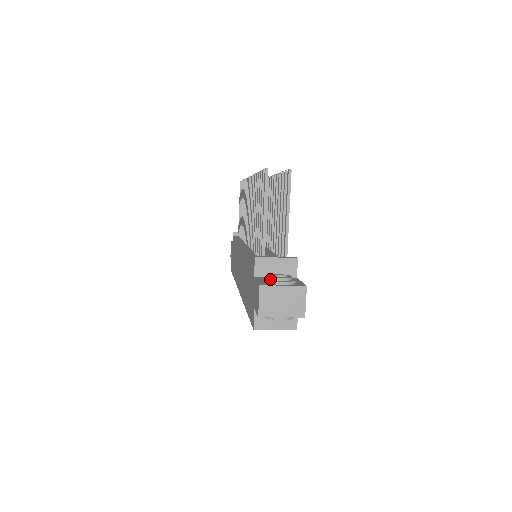
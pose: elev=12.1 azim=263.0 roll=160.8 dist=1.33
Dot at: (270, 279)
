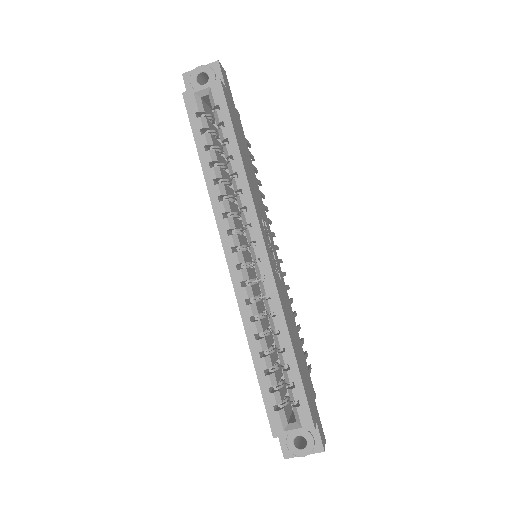
Dot at: occluded
